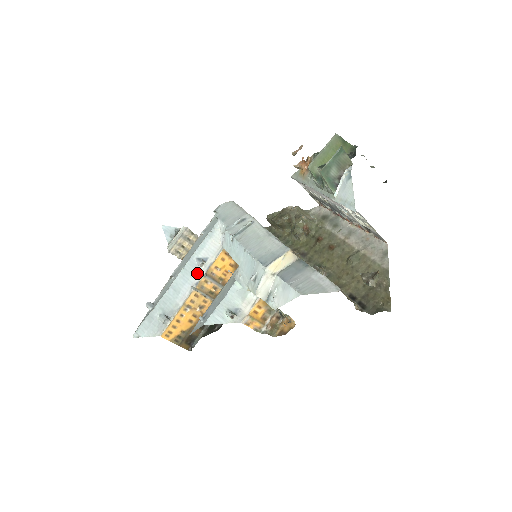
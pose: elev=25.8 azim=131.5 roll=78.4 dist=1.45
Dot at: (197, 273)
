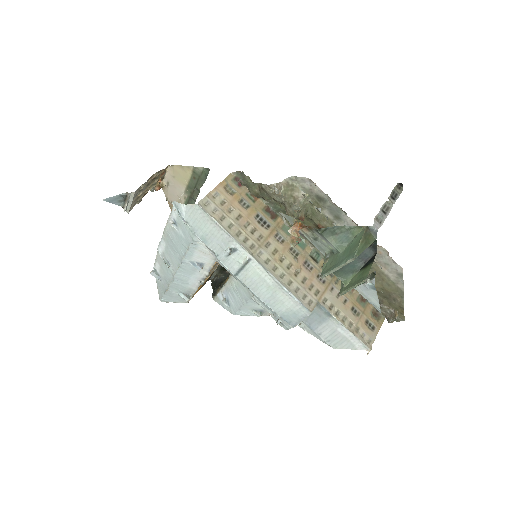
Dot at: (198, 273)
